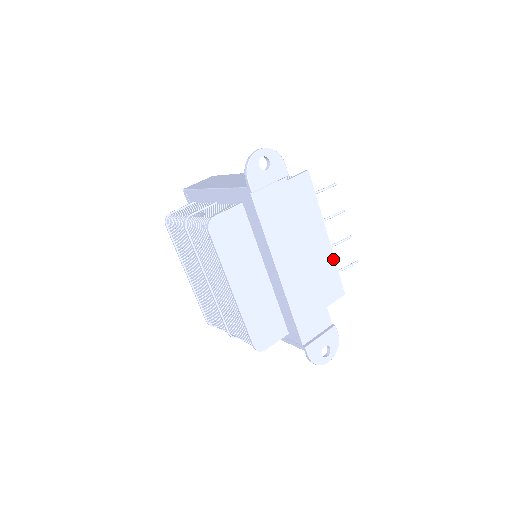
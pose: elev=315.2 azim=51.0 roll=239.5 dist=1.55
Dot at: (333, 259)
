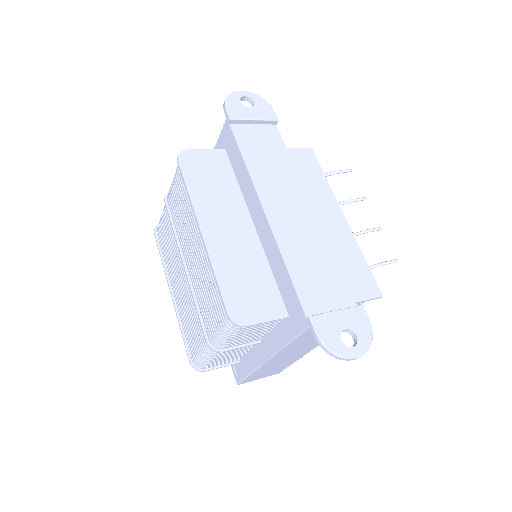
Dot at: (356, 246)
